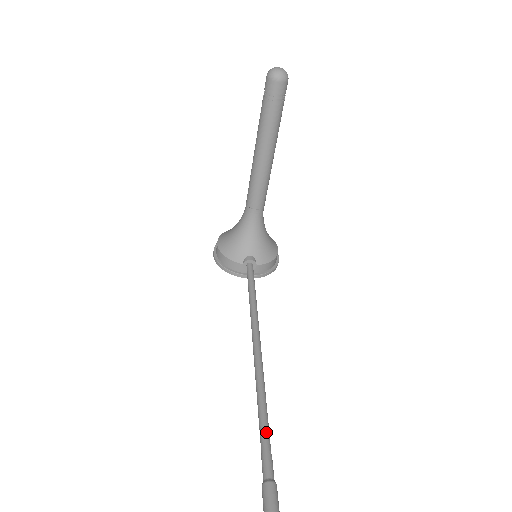
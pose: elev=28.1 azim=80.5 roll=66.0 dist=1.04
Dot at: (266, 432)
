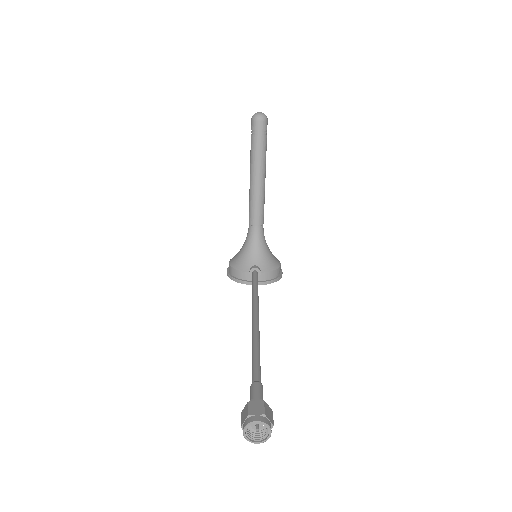
Dot at: (257, 357)
